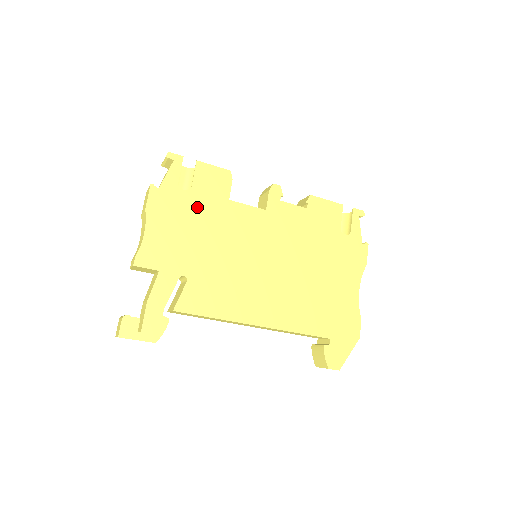
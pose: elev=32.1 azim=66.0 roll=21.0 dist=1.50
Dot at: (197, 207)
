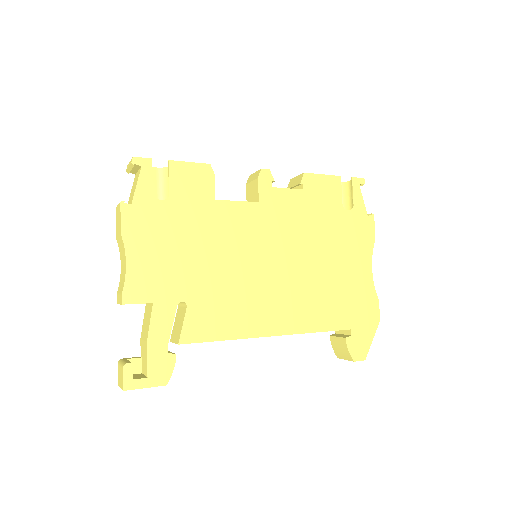
Dot at: (180, 217)
